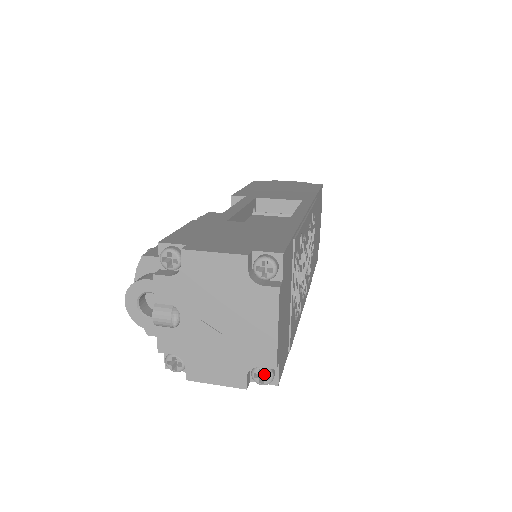
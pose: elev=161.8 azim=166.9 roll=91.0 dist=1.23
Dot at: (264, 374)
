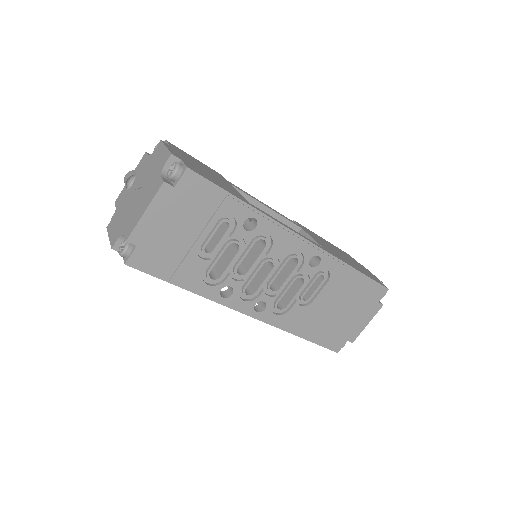
Dot at: (124, 246)
